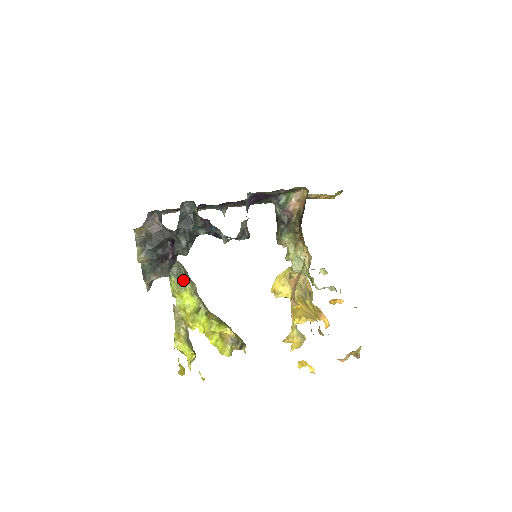
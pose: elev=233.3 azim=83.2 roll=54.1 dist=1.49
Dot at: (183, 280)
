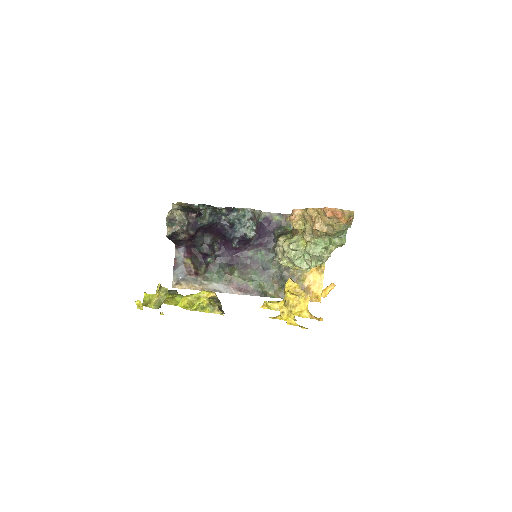
Dot at: (174, 291)
